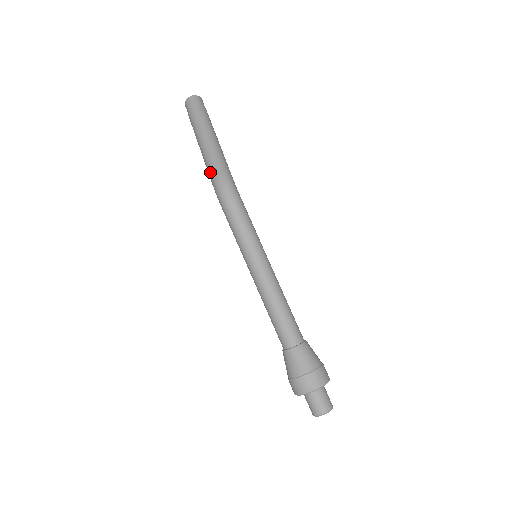
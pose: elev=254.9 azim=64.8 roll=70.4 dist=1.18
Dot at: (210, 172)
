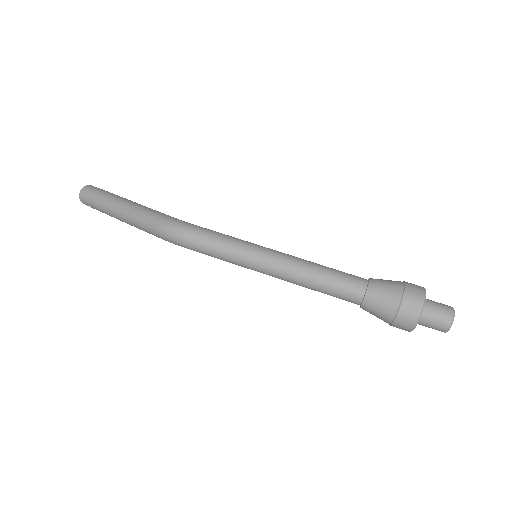
Dot at: (150, 232)
